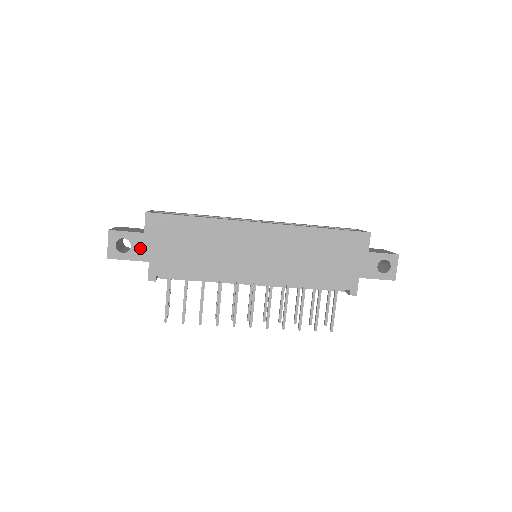
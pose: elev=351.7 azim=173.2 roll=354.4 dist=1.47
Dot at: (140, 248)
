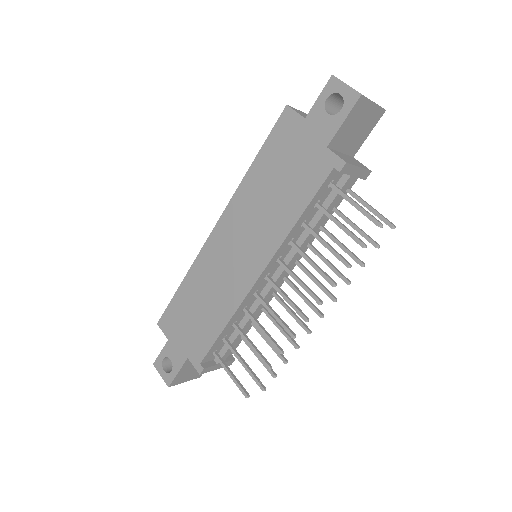
Dot at: (175, 354)
